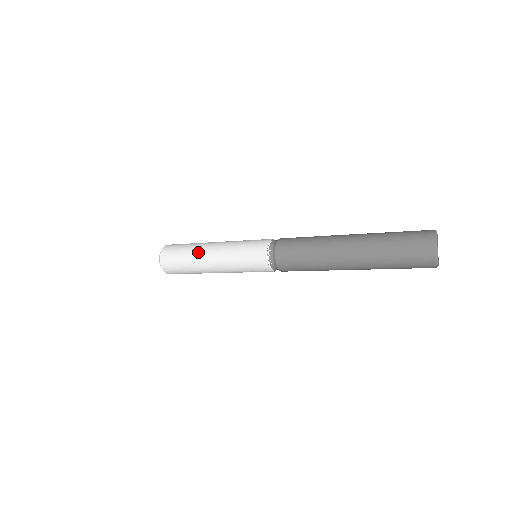
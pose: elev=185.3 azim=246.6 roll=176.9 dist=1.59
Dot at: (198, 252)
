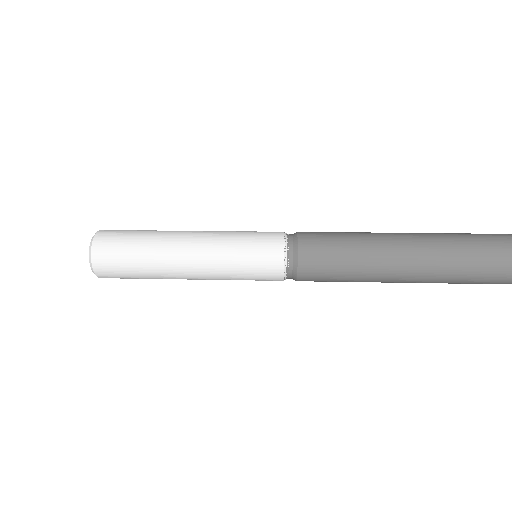
Dot at: (164, 265)
